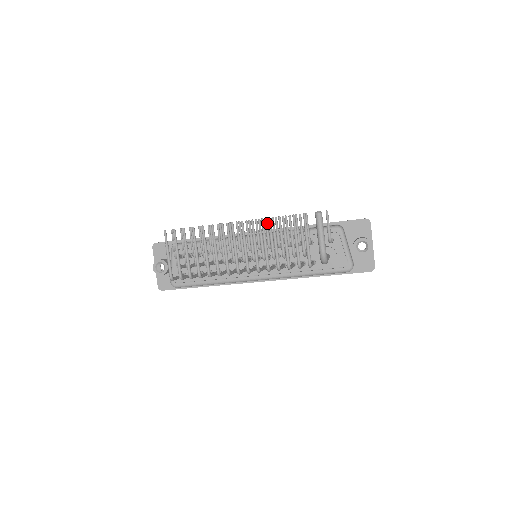
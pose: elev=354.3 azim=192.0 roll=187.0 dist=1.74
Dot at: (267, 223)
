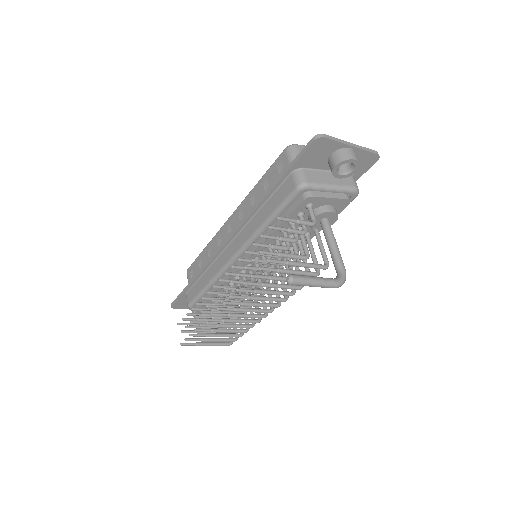
Dot at: (238, 267)
